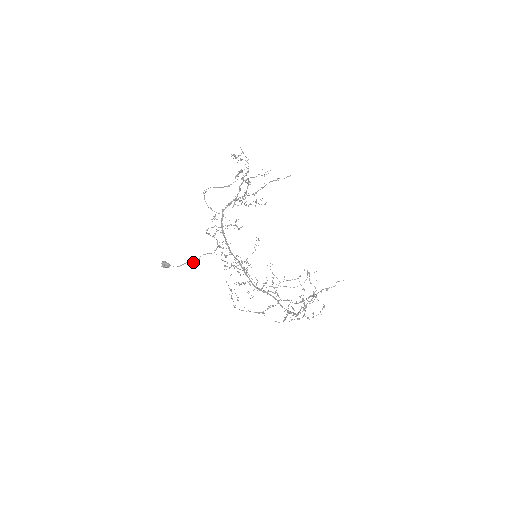
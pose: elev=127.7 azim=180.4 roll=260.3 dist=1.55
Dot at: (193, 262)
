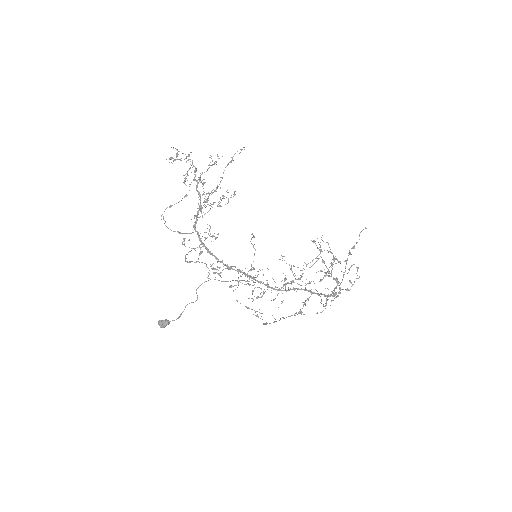
Dot at: (192, 302)
